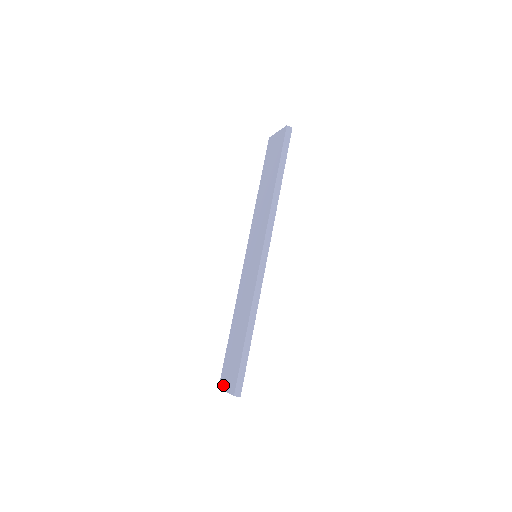
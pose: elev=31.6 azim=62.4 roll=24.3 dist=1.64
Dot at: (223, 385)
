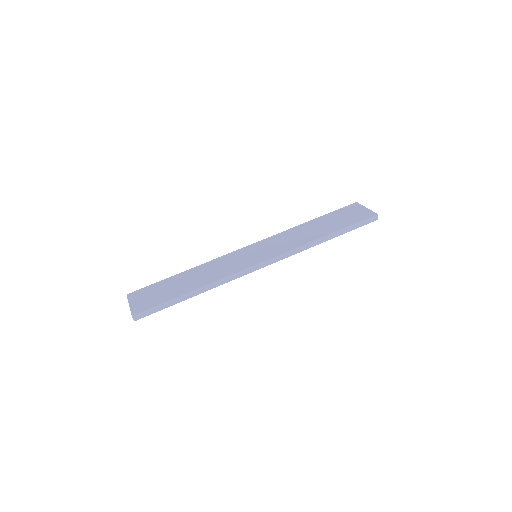
Dot at: (132, 298)
